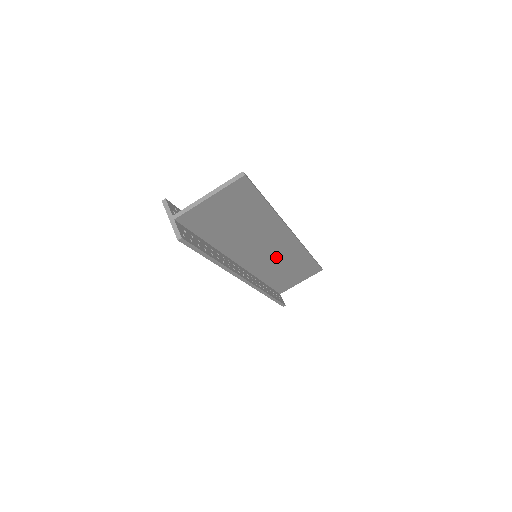
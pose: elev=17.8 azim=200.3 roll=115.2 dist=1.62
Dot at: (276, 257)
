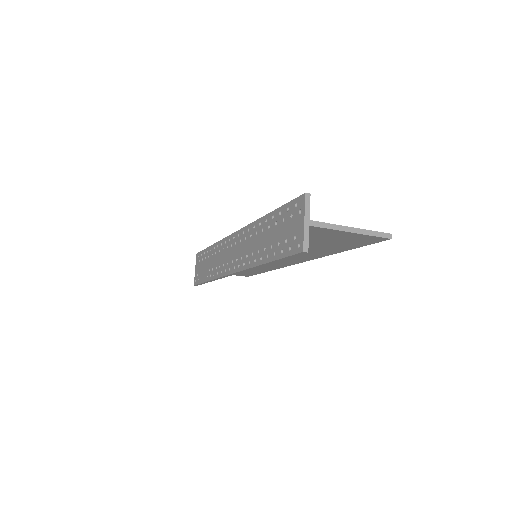
Dot at: occluded
